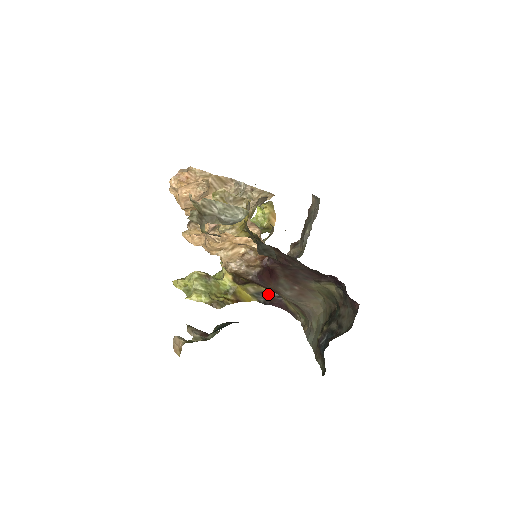
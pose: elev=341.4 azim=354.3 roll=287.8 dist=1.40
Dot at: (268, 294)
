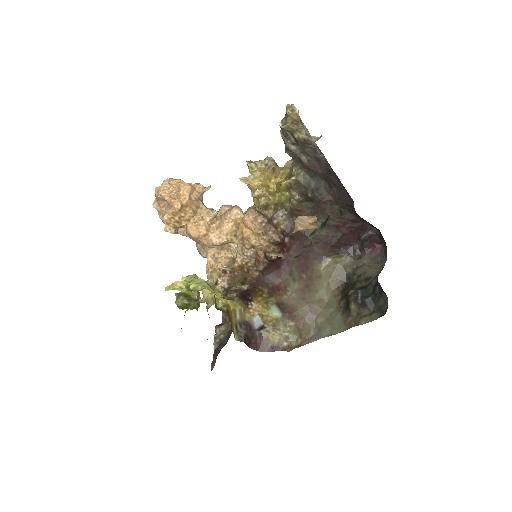
Dot at: (249, 326)
